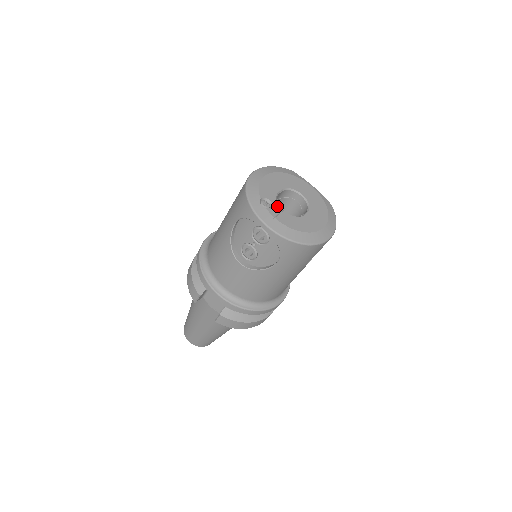
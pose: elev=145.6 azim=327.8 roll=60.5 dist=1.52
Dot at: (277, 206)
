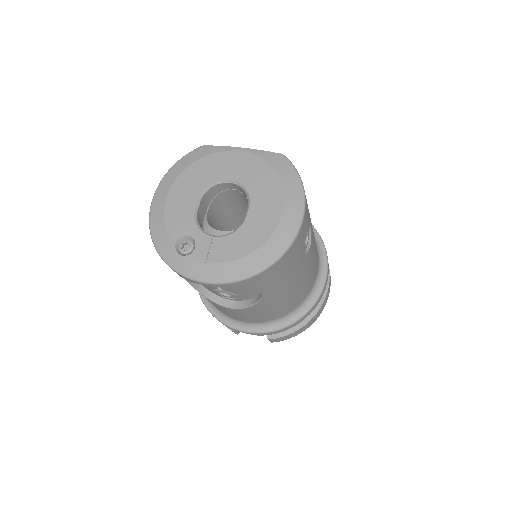
Dot at: (202, 237)
